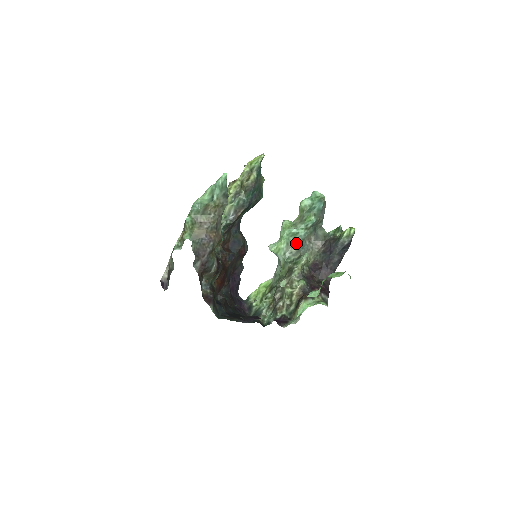
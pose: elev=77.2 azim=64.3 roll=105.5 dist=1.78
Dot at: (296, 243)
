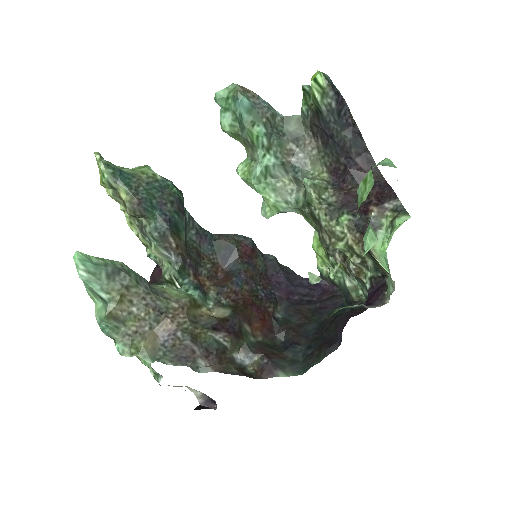
Dot at: (282, 176)
